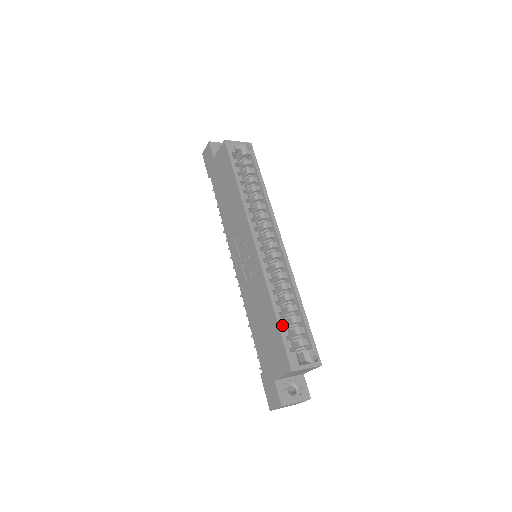
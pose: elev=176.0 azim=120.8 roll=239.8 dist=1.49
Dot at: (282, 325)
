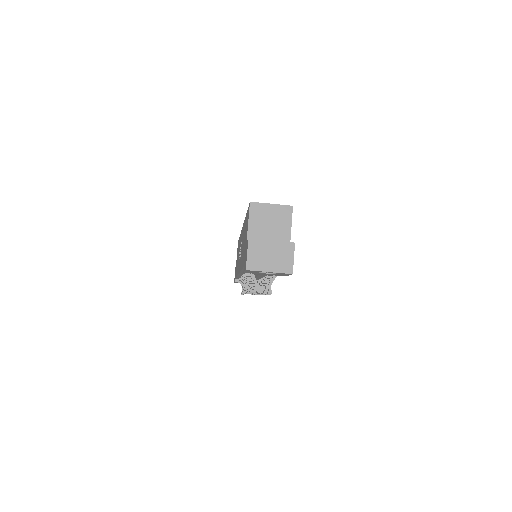
Dot at: occluded
